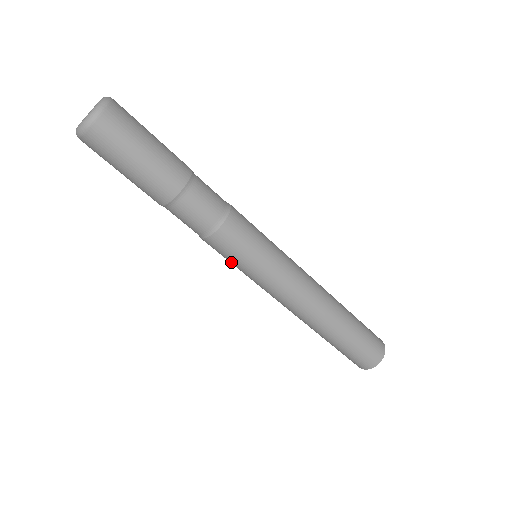
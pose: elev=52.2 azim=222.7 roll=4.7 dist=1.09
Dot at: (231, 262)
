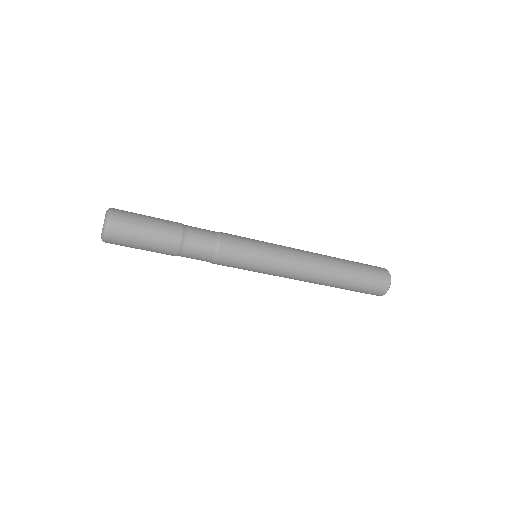
Dot at: (241, 268)
